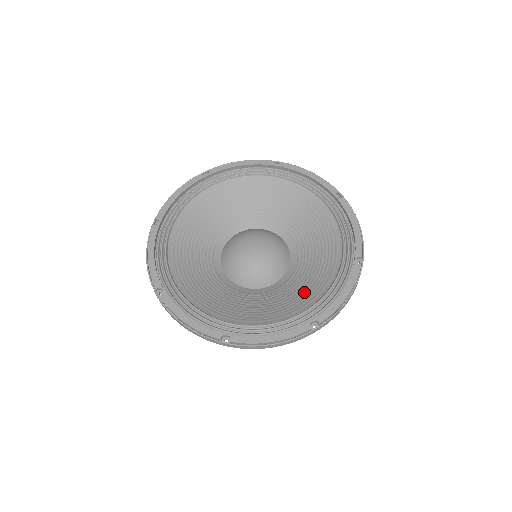
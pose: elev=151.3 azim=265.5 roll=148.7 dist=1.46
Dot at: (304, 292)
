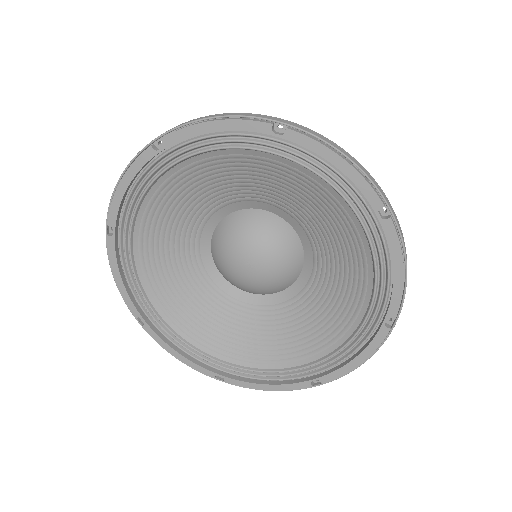
Dot at: (312, 332)
